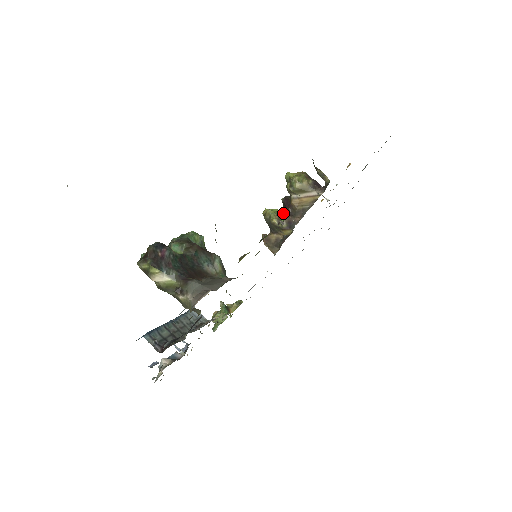
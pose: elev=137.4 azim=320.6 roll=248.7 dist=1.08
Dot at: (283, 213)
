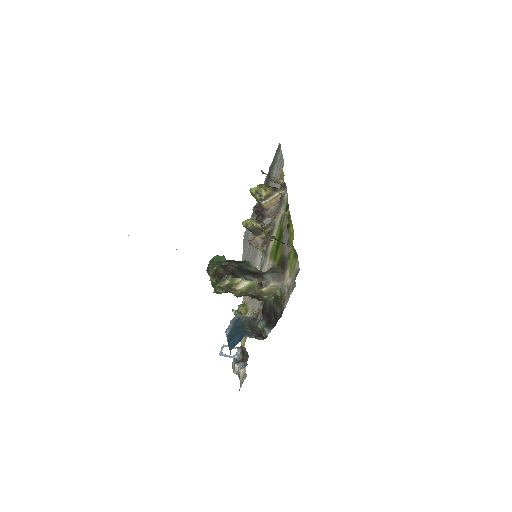
Dot at: (259, 218)
